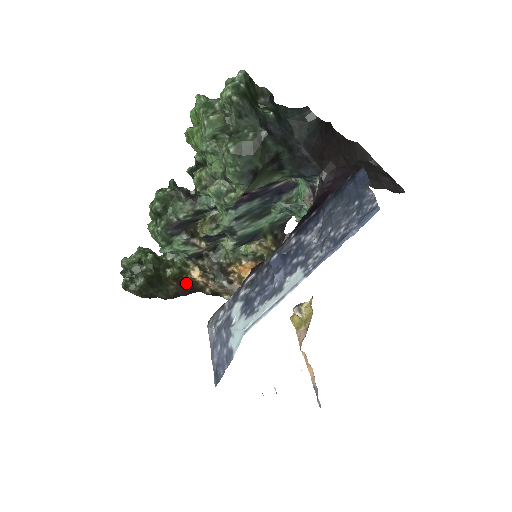
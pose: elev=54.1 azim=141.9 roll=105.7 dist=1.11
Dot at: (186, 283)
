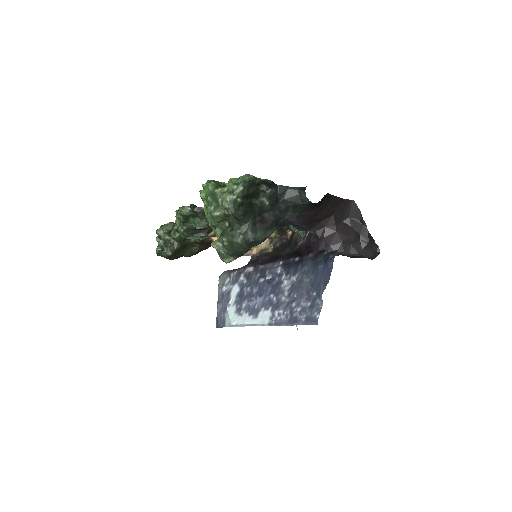
Dot at: (207, 243)
